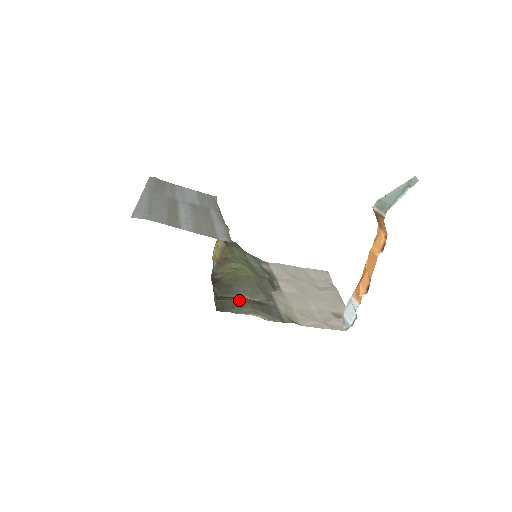
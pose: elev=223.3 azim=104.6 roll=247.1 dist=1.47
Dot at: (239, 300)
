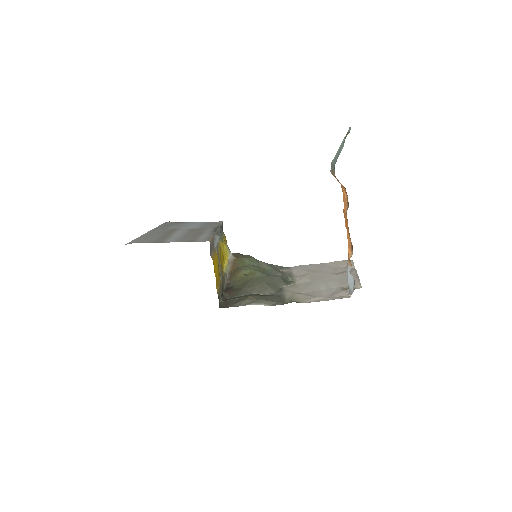
Dot at: (243, 296)
